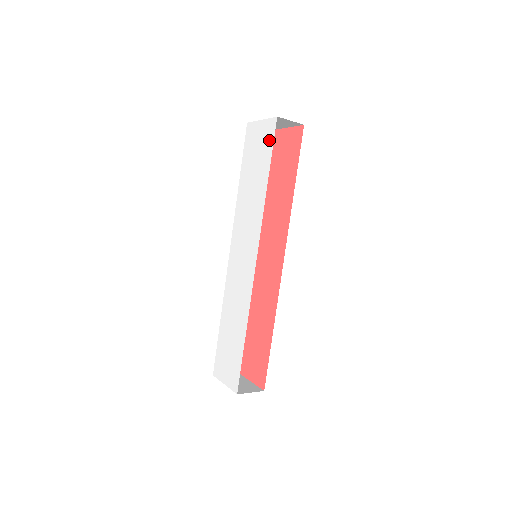
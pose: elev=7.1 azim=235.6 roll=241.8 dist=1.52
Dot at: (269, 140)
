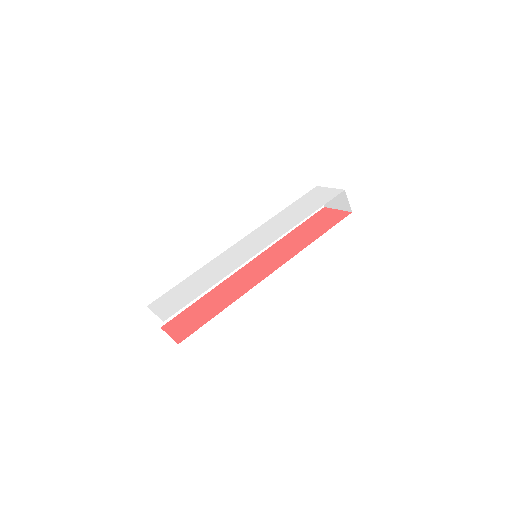
Dot at: (329, 197)
